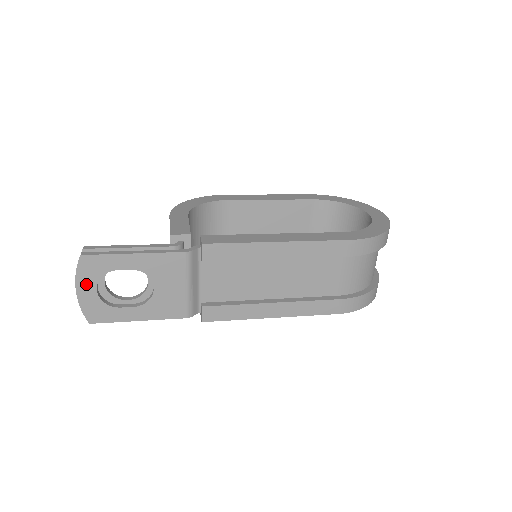
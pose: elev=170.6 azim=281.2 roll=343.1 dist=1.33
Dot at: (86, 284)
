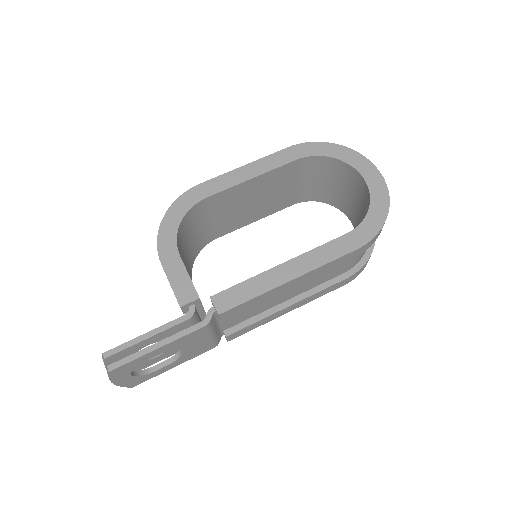
Dot at: (121, 378)
